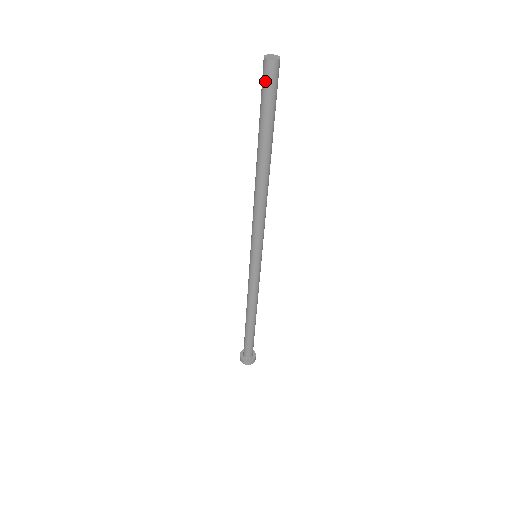
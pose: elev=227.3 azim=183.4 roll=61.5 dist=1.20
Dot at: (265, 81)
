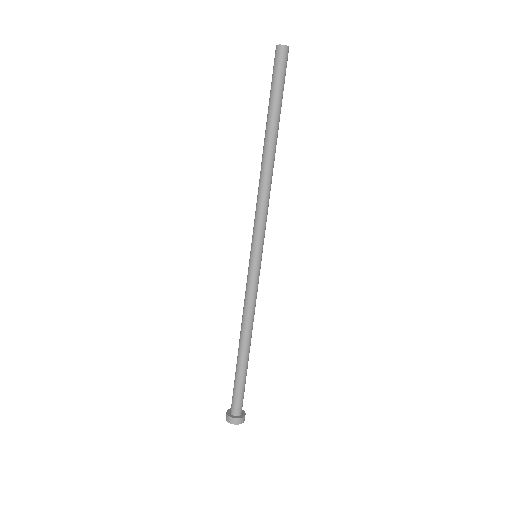
Dot at: (279, 63)
